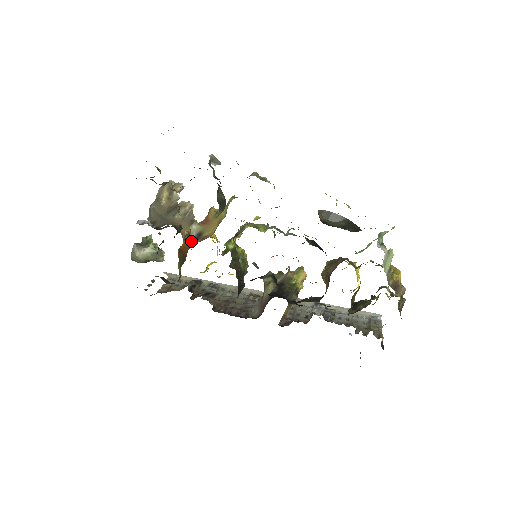
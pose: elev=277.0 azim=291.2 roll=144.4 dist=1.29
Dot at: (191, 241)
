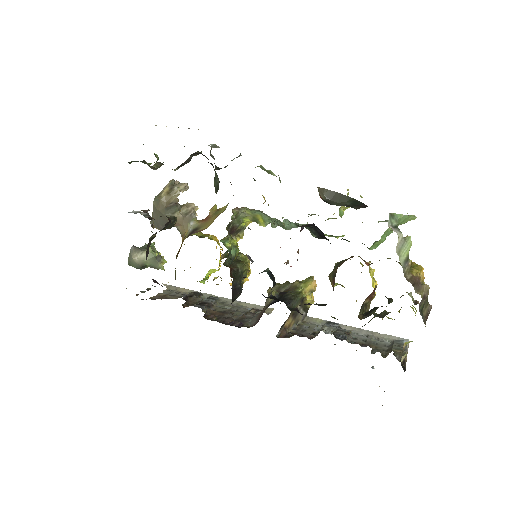
Dot at: (186, 236)
